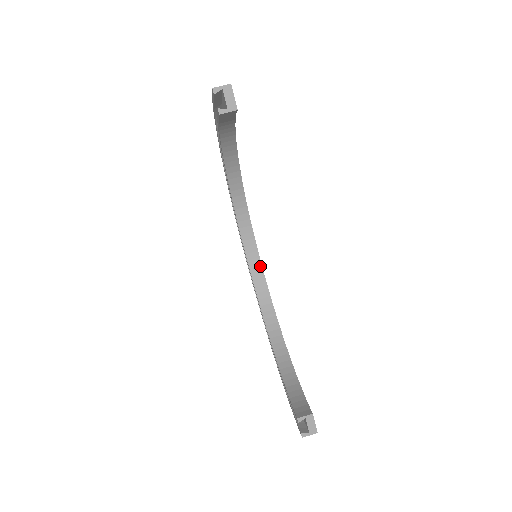
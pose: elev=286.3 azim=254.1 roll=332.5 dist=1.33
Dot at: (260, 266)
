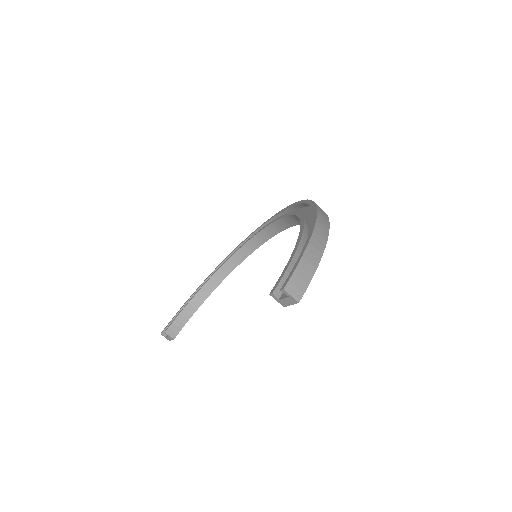
Dot at: (269, 238)
